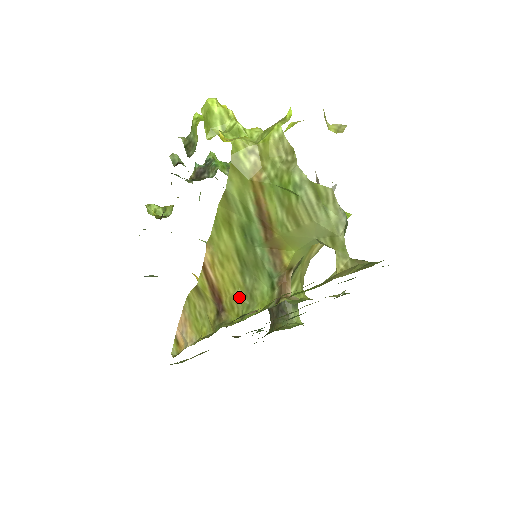
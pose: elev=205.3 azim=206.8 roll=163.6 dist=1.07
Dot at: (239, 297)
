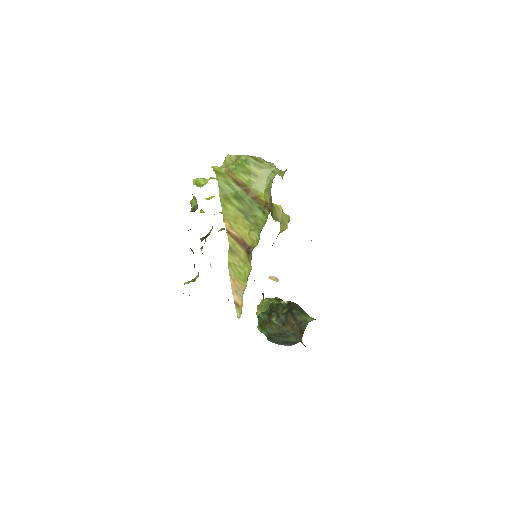
Dot at: (252, 230)
